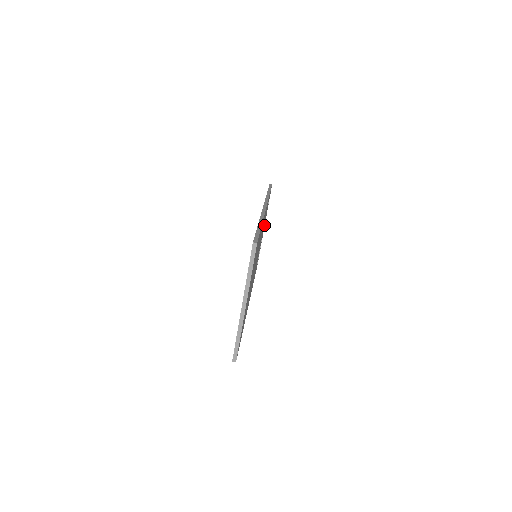
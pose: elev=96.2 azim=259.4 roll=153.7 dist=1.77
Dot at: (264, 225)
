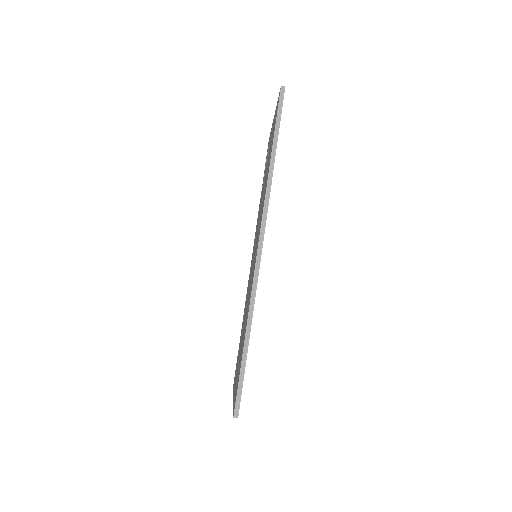
Dot at: occluded
